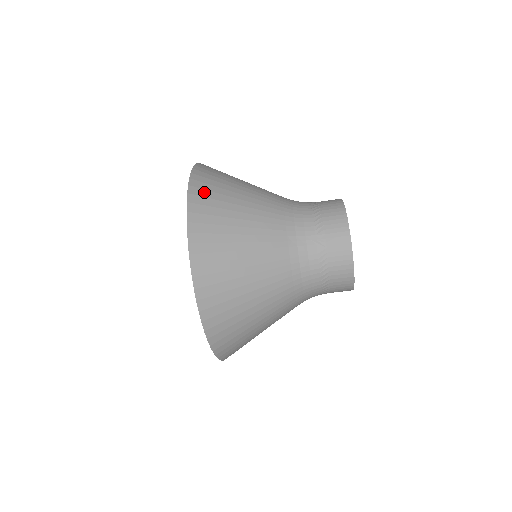
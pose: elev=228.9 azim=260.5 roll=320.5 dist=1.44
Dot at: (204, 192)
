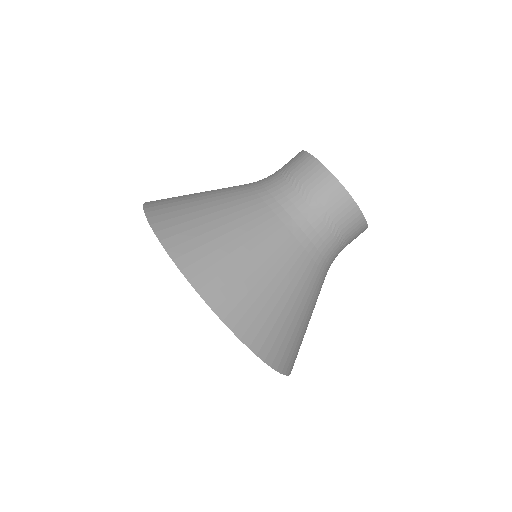
Dot at: (179, 237)
